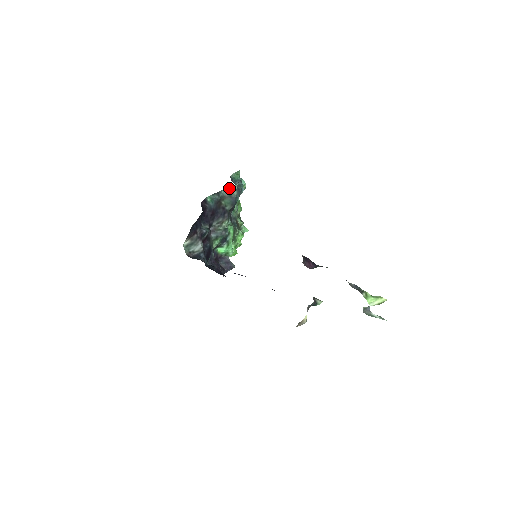
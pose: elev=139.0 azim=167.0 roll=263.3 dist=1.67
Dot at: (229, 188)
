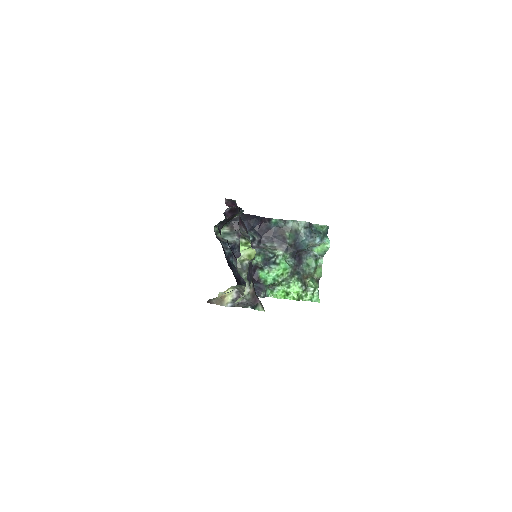
Dot at: (297, 222)
